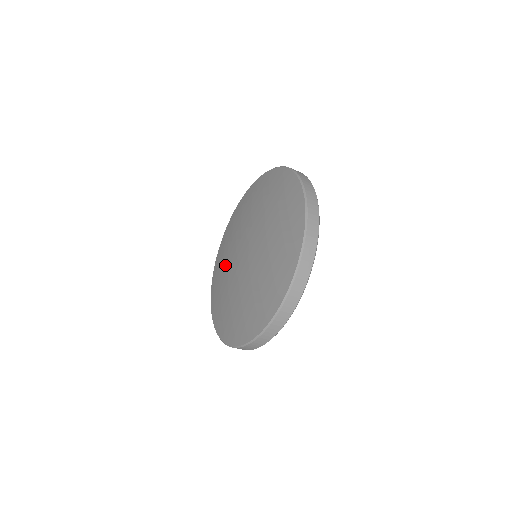
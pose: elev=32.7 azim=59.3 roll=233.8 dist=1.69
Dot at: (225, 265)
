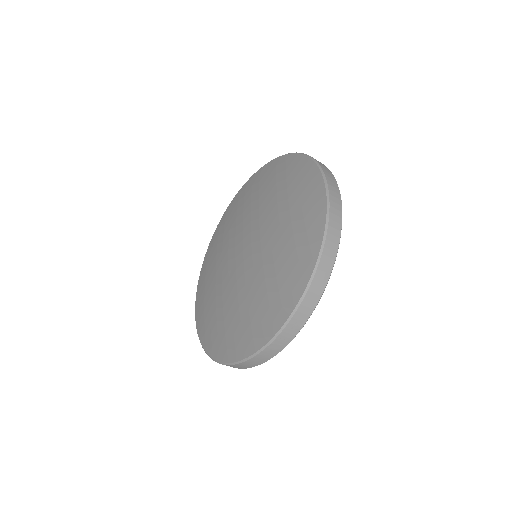
Dot at: (222, 302)
